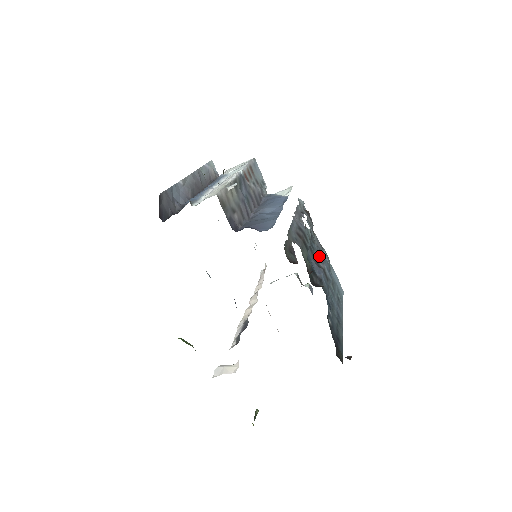
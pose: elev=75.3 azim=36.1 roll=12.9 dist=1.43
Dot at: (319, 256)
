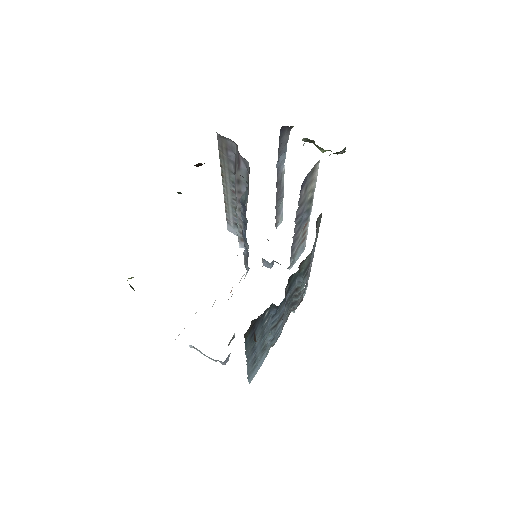
Dot at: (282, 318)
